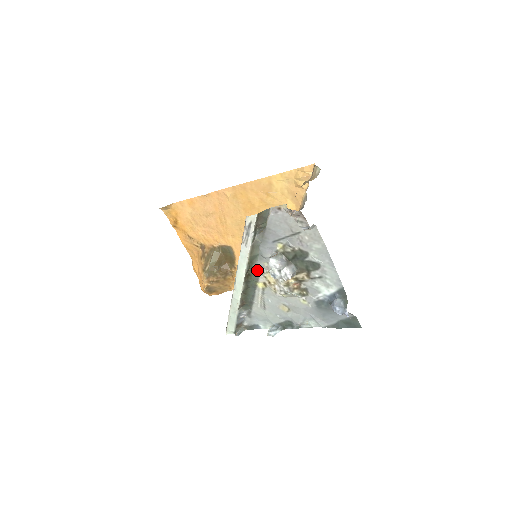
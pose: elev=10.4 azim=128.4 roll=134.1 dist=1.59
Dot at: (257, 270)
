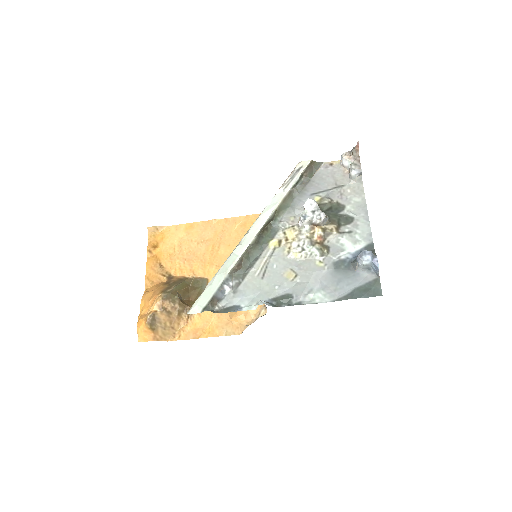
Dot at: (278, 225)
